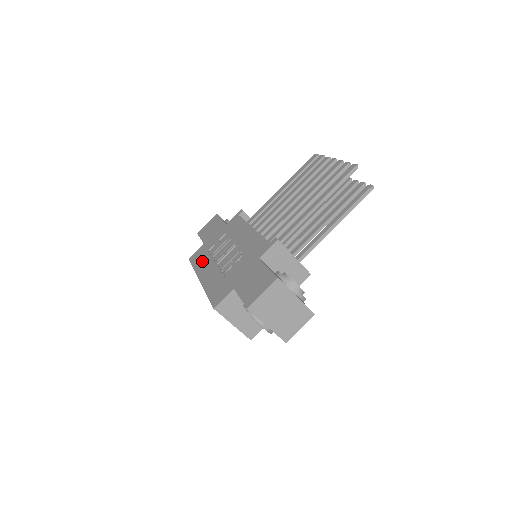
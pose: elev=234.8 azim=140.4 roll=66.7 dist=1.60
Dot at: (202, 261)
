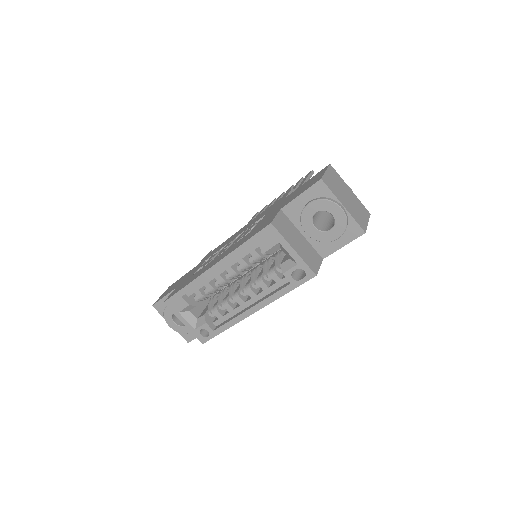
Dot at: (194, 275)
